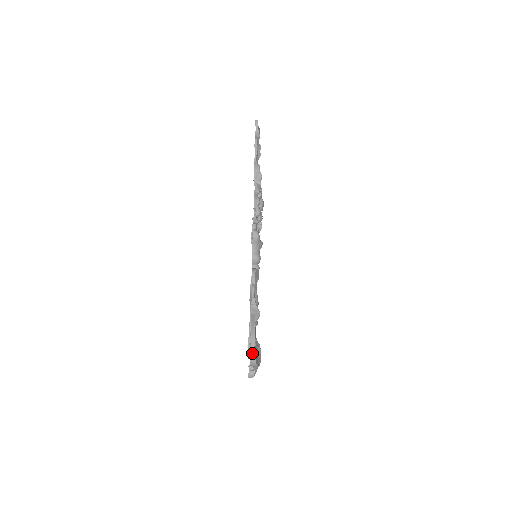
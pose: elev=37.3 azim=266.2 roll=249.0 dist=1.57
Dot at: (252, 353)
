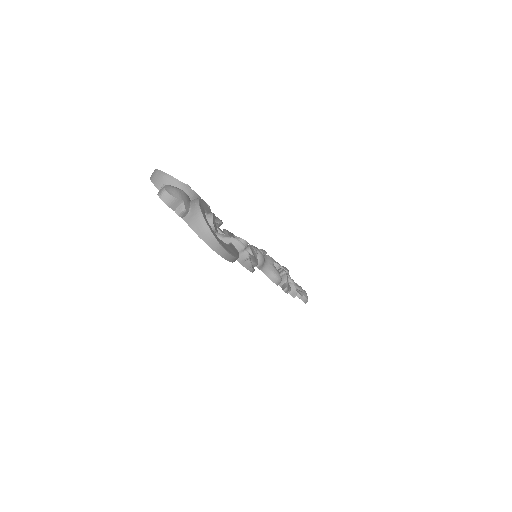
Dot at: occluded
